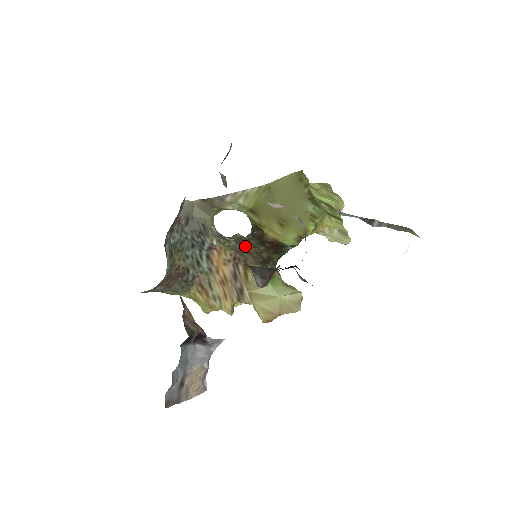
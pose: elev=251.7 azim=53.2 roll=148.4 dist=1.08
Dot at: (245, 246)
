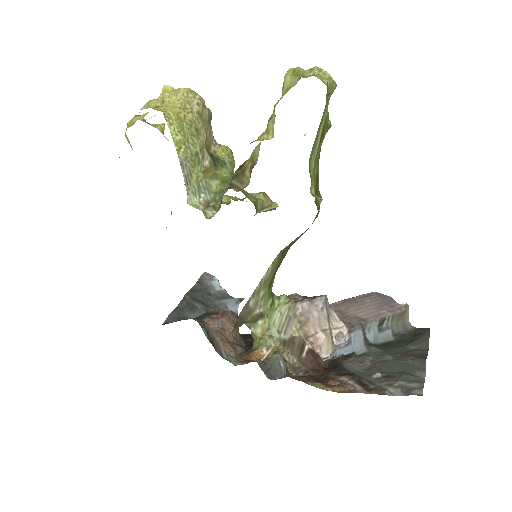
Dot at: occluded
